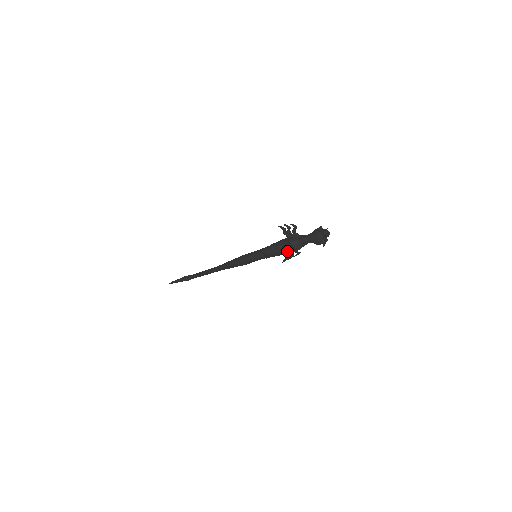
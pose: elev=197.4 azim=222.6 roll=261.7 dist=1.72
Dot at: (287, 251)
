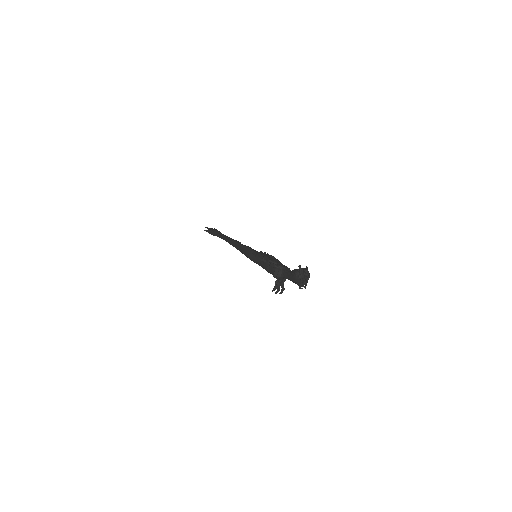
Dot at: occluded
